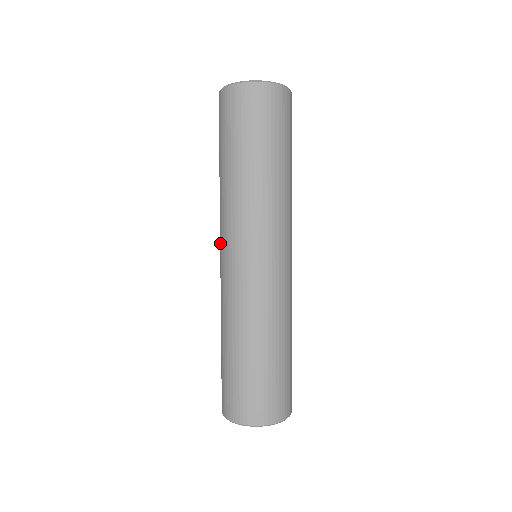
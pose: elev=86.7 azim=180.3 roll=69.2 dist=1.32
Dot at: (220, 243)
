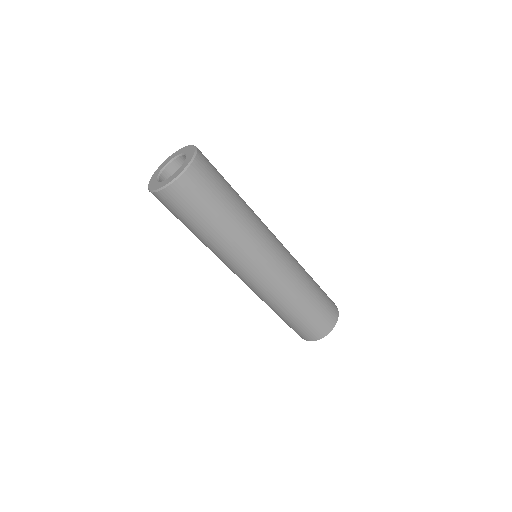
Dot at: occluded
